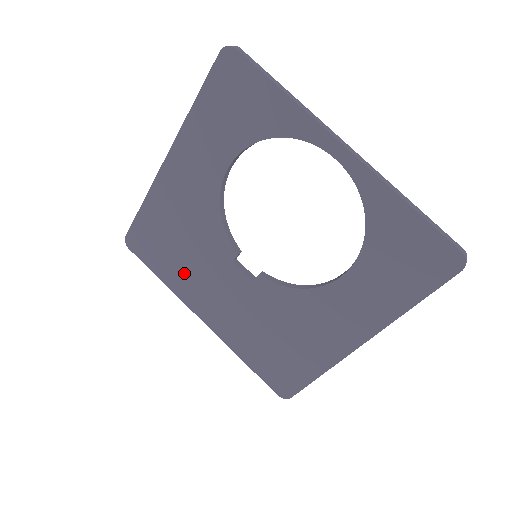
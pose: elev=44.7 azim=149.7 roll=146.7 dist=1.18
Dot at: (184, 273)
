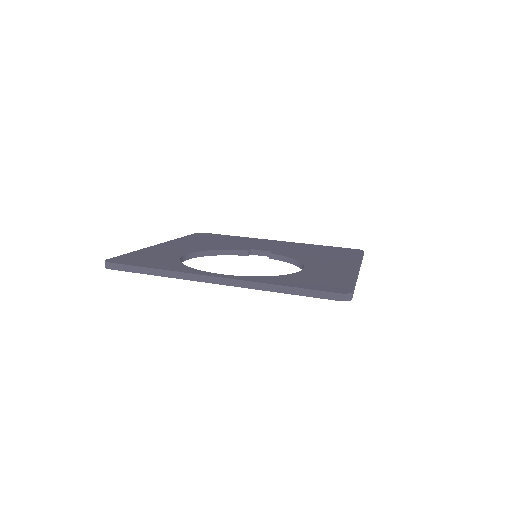
Dot at: occluded
